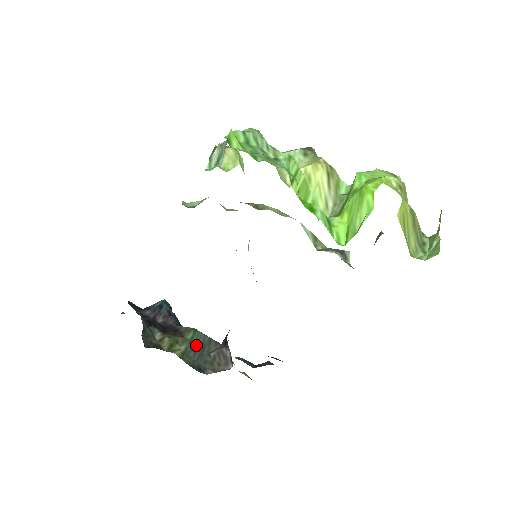
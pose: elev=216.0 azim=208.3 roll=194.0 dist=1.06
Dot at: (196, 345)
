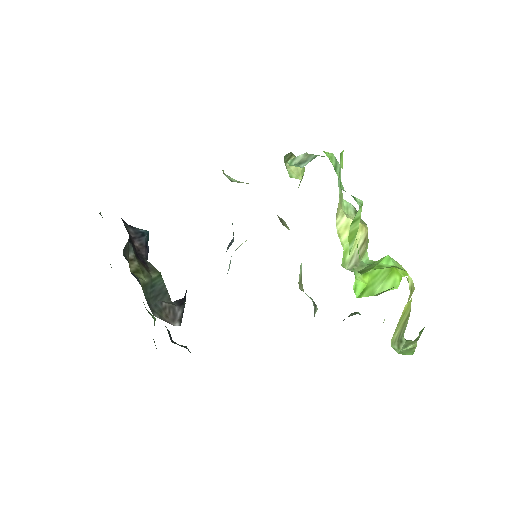
Dot at: (155, 287)
